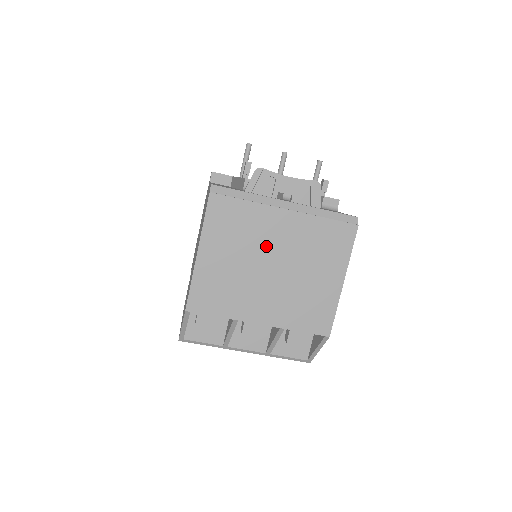
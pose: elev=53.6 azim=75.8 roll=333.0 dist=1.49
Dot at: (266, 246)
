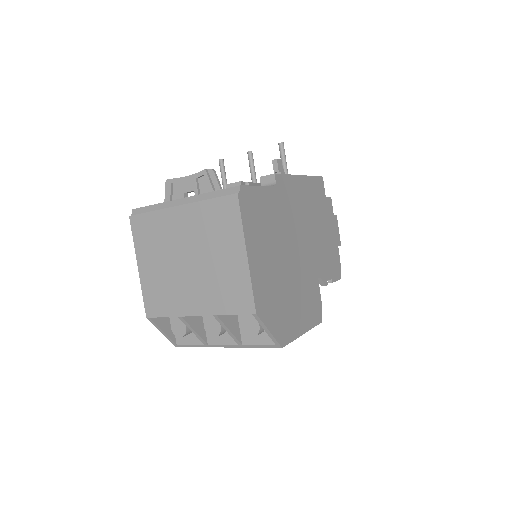
Dot at: (177, 244)
